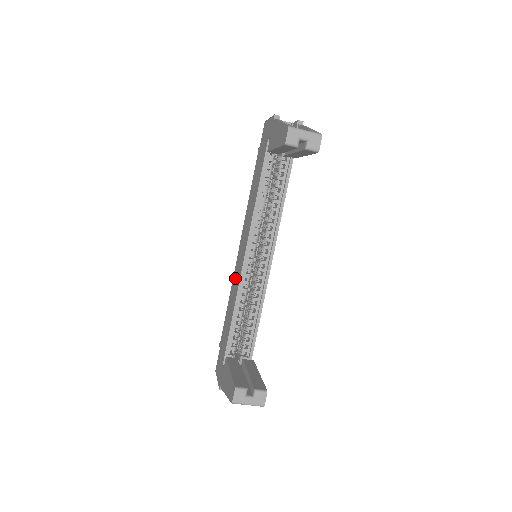
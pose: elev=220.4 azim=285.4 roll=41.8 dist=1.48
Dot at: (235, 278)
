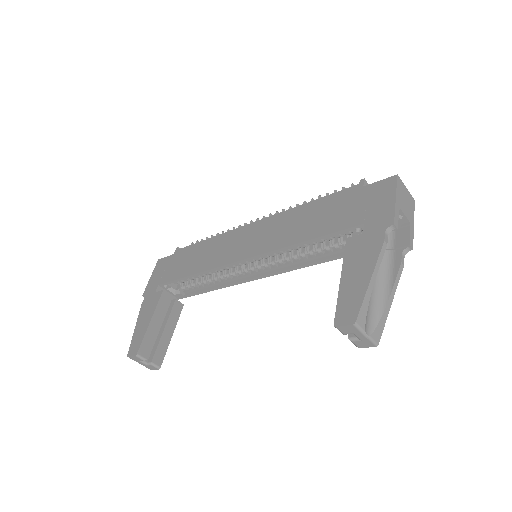
Dot at: (226, 243)
